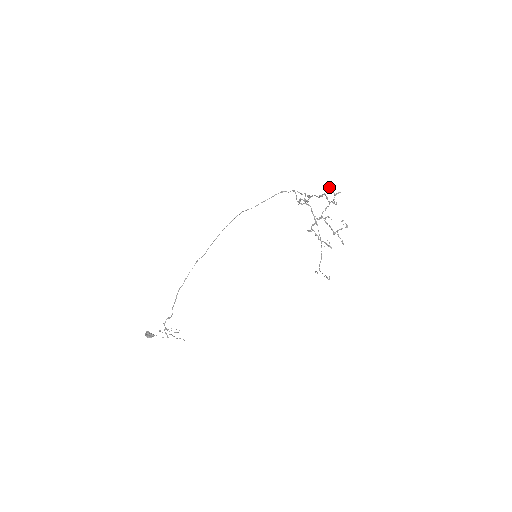
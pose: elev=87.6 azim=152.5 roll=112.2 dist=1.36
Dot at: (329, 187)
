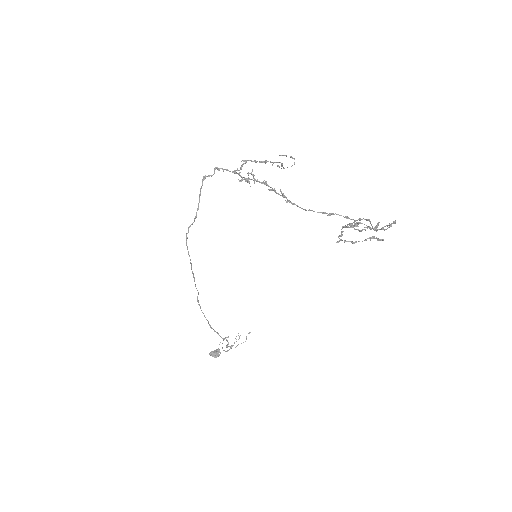
Dot at: (357, 225)
